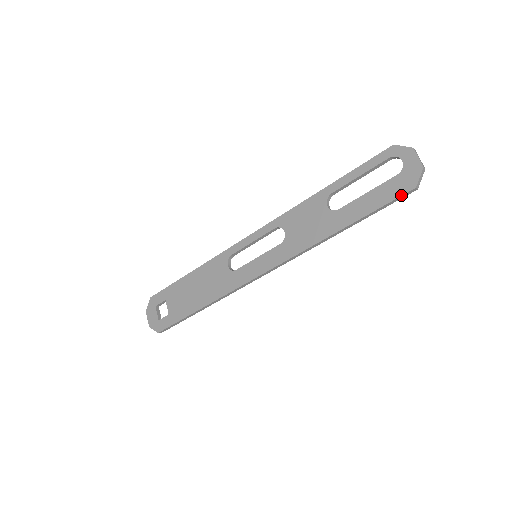
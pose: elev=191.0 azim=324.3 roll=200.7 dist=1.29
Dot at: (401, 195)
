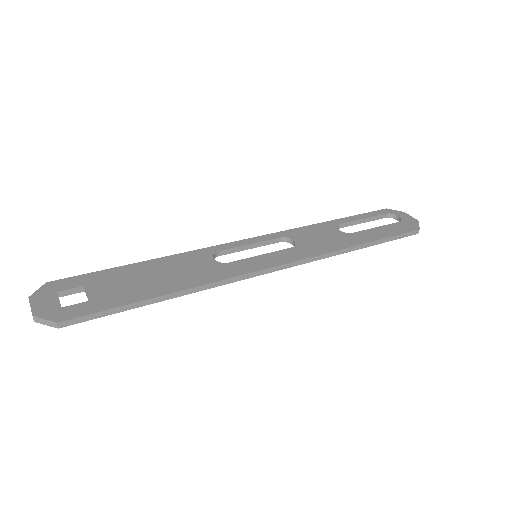
Dot at: (409, 231)
